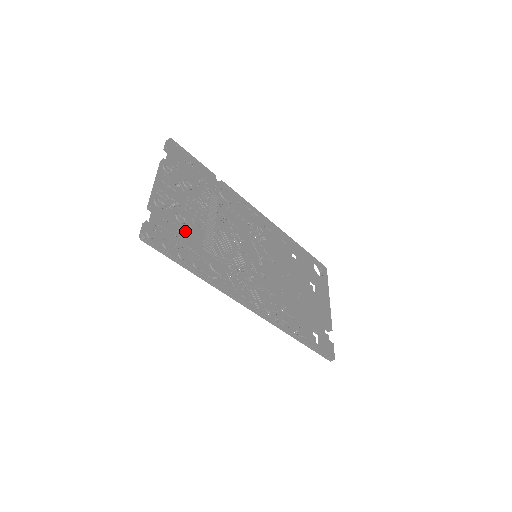
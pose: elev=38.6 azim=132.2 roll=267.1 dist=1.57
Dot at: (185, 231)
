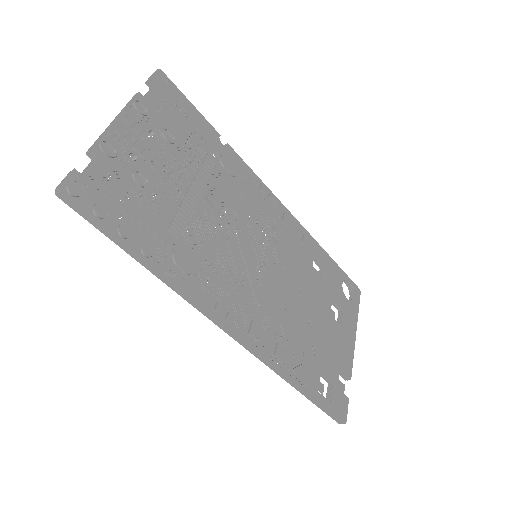
Dot at: (143, 198)
